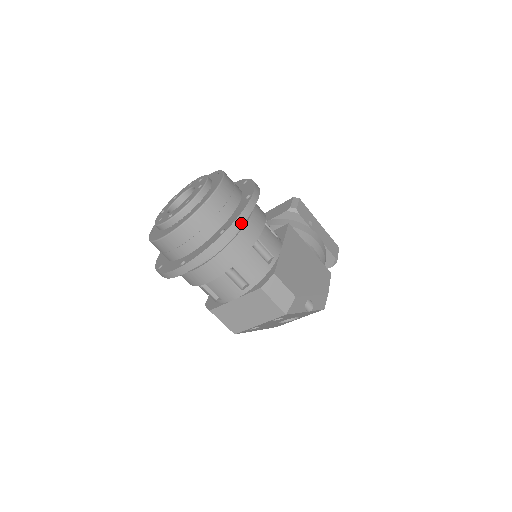
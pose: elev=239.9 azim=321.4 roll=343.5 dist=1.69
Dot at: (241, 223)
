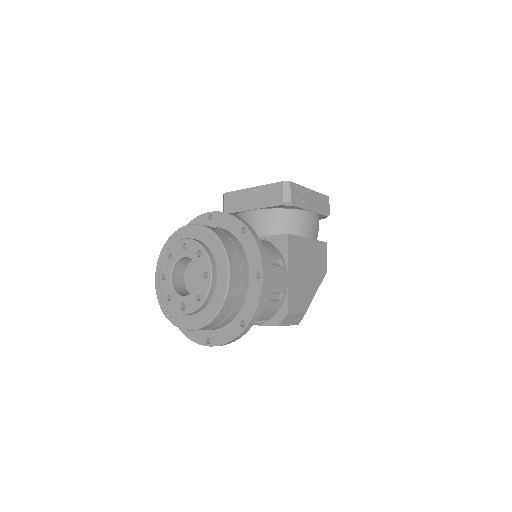
Dot at: (259, 312)
